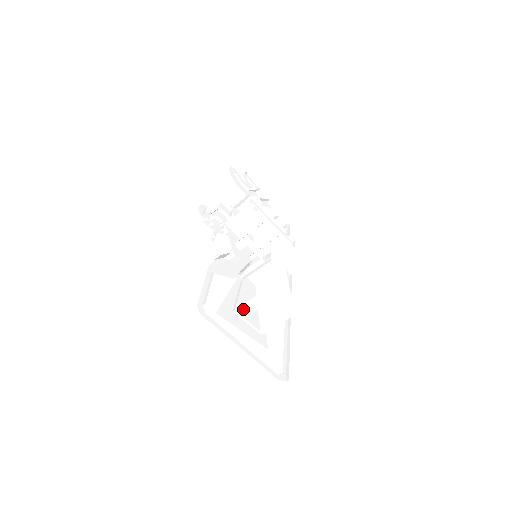
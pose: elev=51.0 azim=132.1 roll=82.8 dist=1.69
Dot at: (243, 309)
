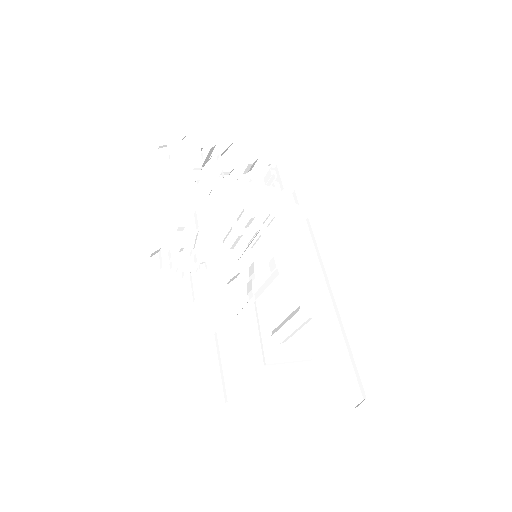
Dot at: (274, 344)
